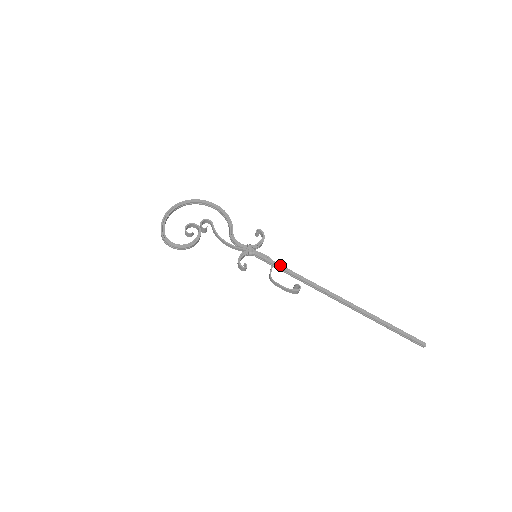
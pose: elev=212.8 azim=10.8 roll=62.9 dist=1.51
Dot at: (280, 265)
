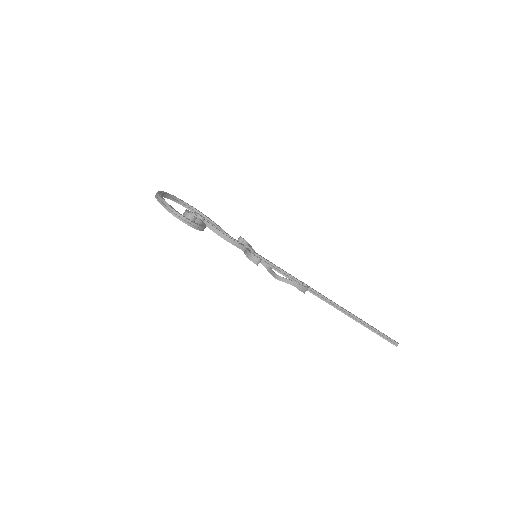
Dot at: (279, 267)
